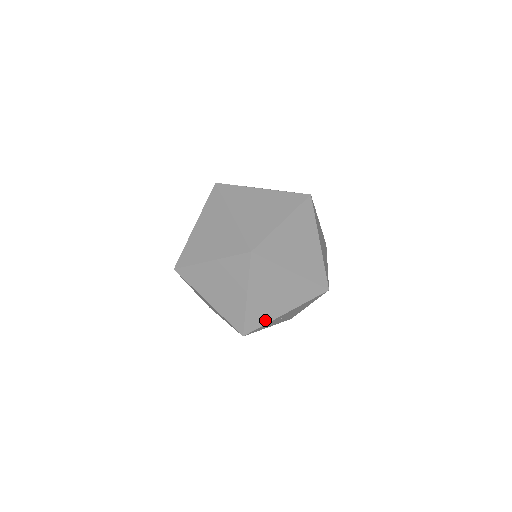
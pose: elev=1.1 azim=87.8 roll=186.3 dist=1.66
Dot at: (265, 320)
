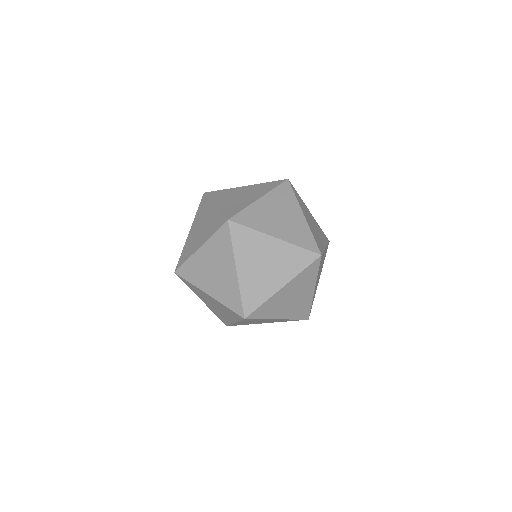
Dot at: (263, 297)
